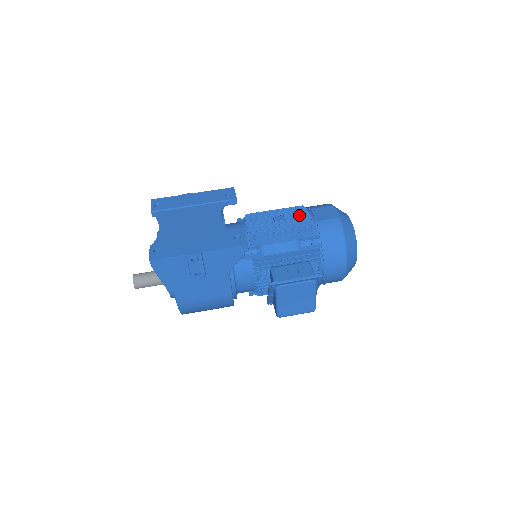
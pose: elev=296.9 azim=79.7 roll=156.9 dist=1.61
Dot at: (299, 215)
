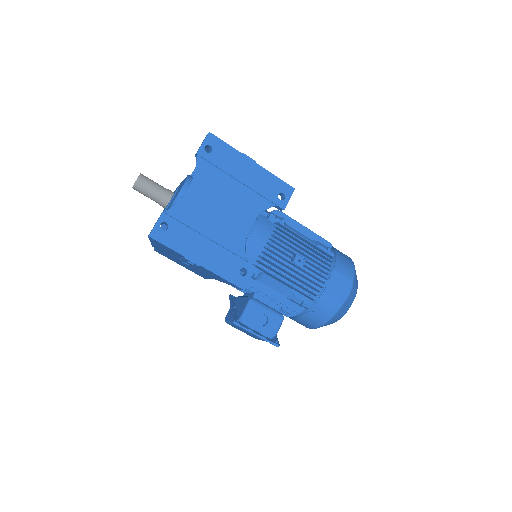
Dot at: occluded
